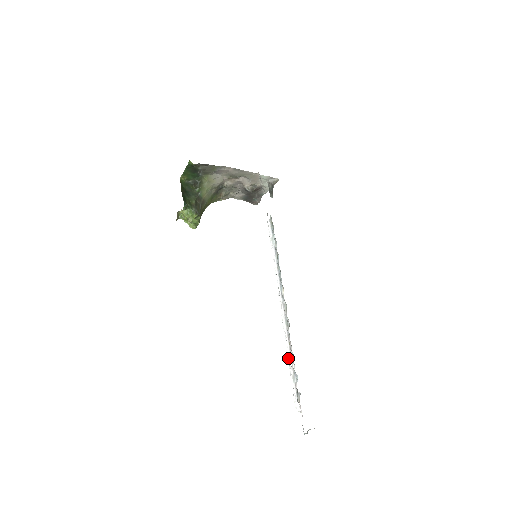
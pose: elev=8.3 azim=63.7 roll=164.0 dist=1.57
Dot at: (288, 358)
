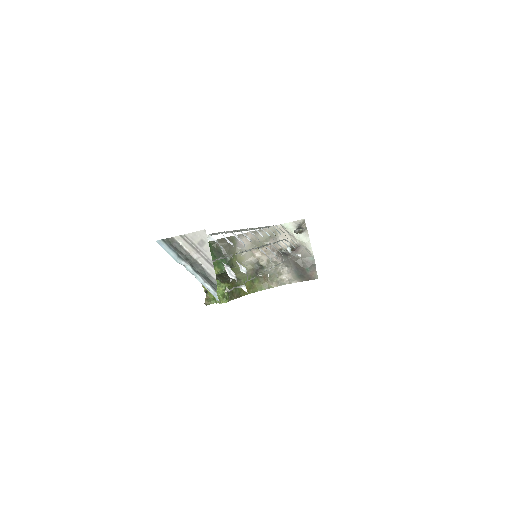
Dot at: occluded
